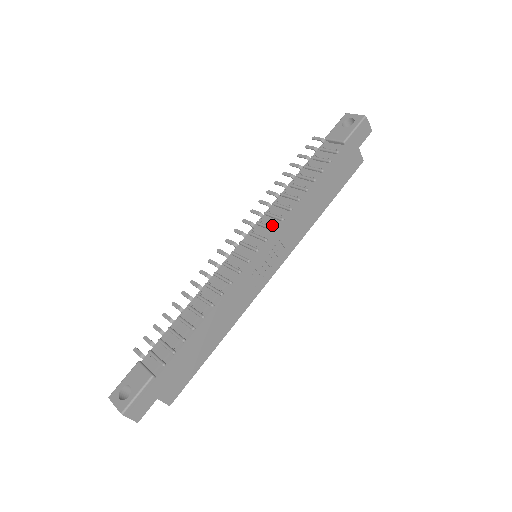
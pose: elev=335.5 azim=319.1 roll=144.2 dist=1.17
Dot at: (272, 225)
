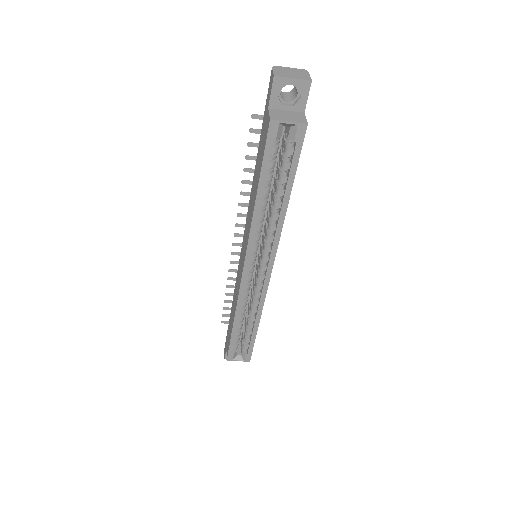
Dot at: occluded
